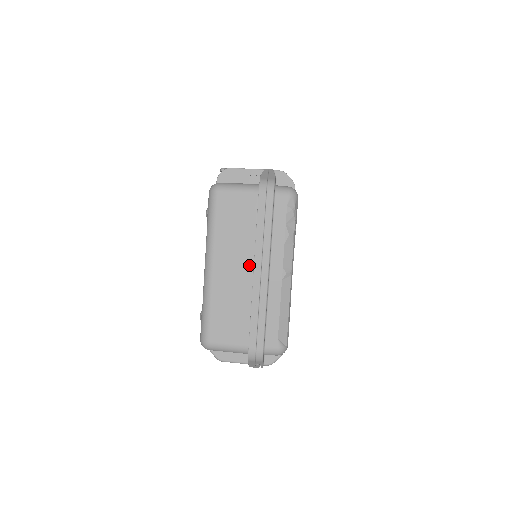
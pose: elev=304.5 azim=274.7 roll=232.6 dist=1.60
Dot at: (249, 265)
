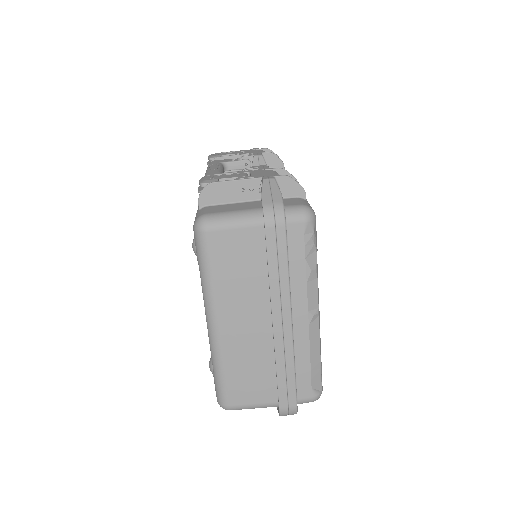
Dot at: (264, 315)
